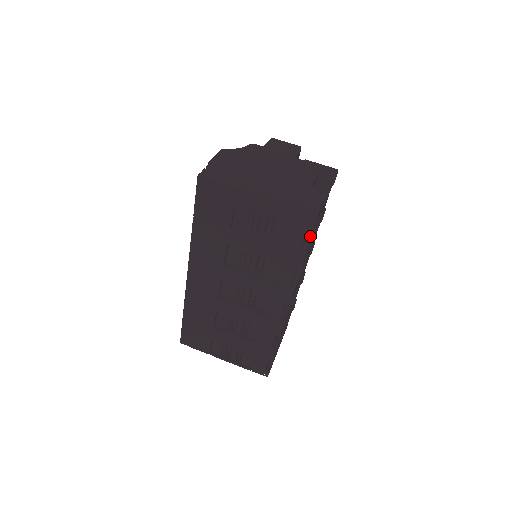
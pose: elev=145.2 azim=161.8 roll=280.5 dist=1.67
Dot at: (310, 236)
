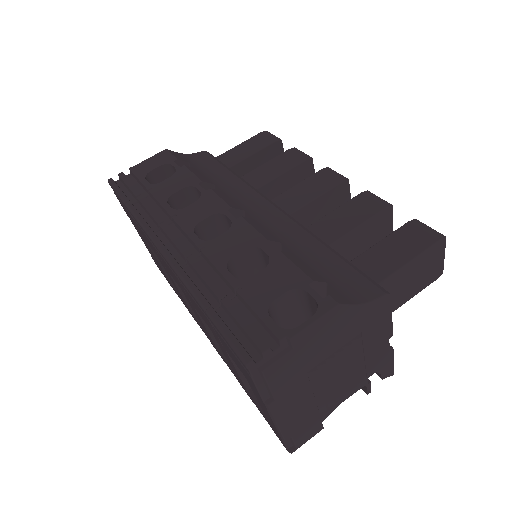
Dot at: occluded
